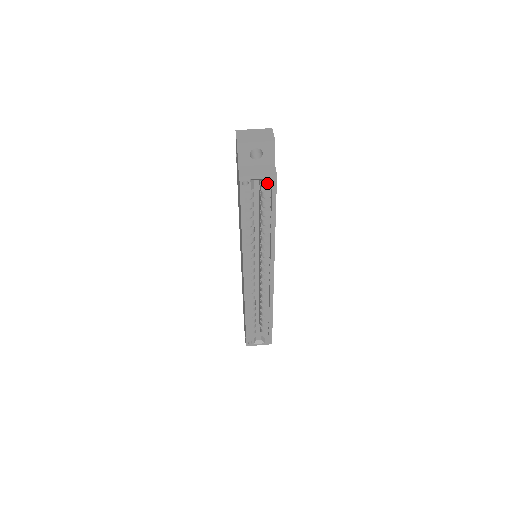
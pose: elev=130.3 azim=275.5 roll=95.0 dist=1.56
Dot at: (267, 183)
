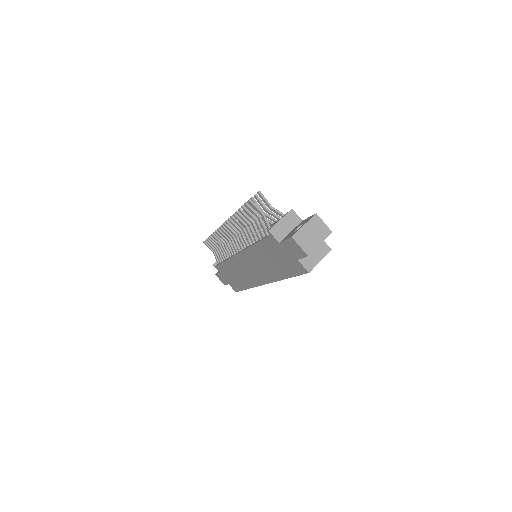
Dot at: occluded
